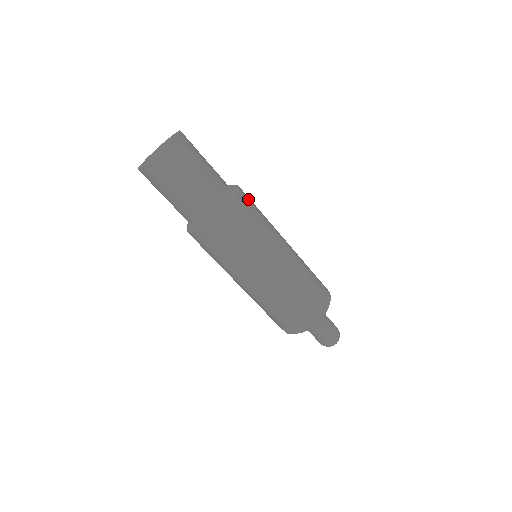
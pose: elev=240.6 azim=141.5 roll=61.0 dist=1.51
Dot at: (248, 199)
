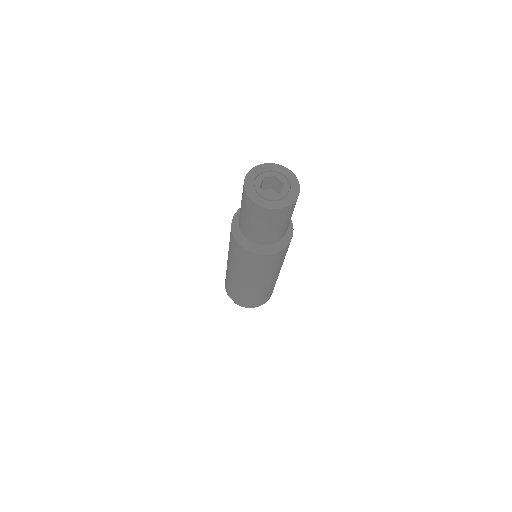
Dot at: occluded
